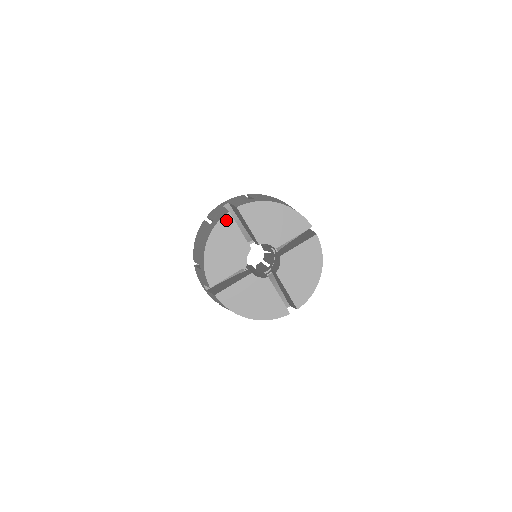
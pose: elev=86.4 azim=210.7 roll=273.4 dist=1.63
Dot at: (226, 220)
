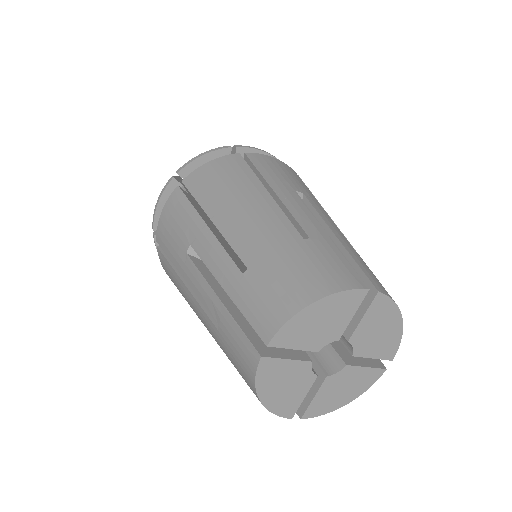
Dot at: (358, 294)
